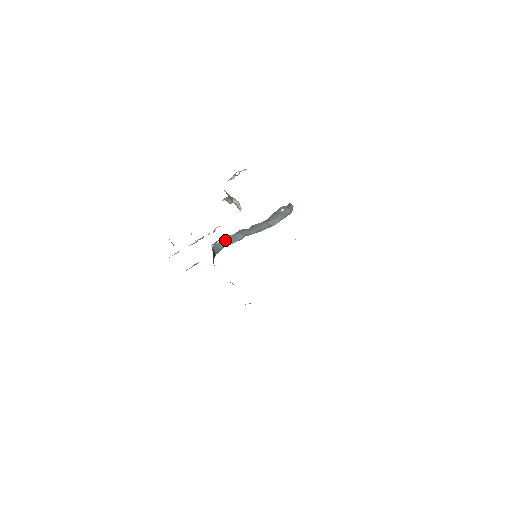
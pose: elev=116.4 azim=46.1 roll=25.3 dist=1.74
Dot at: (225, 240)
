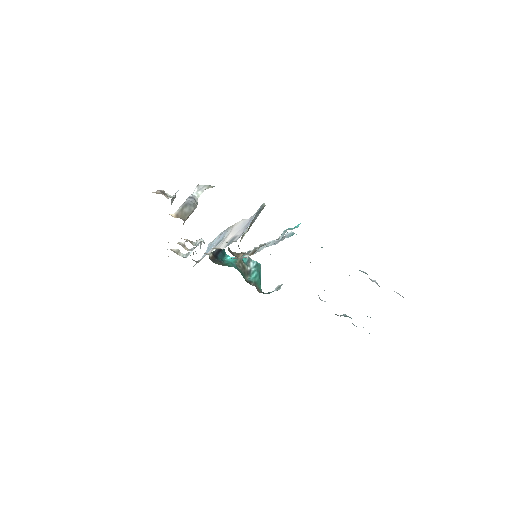
Dot at: (217, 244)
